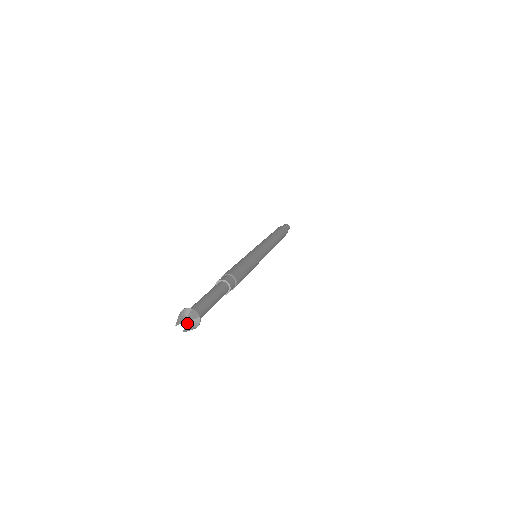
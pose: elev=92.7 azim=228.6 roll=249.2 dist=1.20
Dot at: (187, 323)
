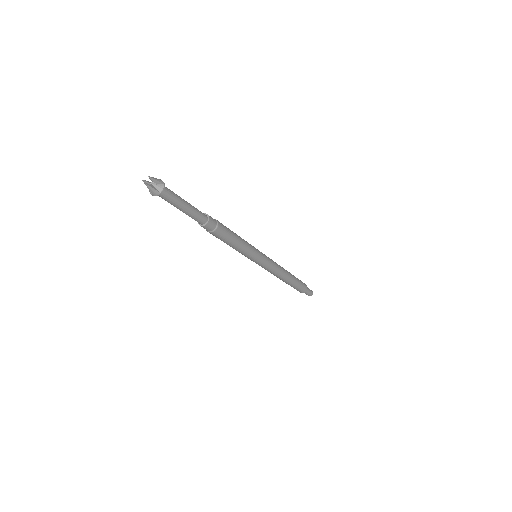
Dot at: (152, 184)
